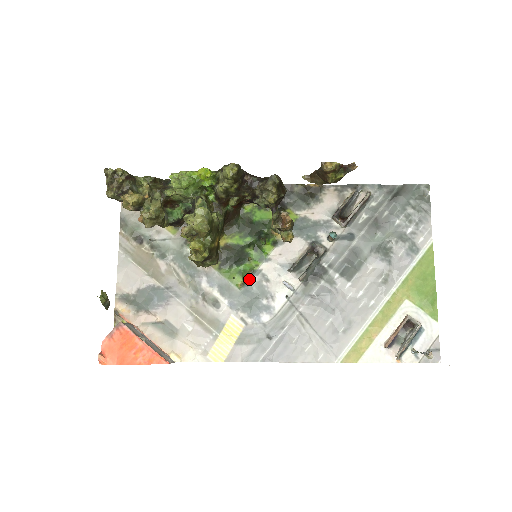
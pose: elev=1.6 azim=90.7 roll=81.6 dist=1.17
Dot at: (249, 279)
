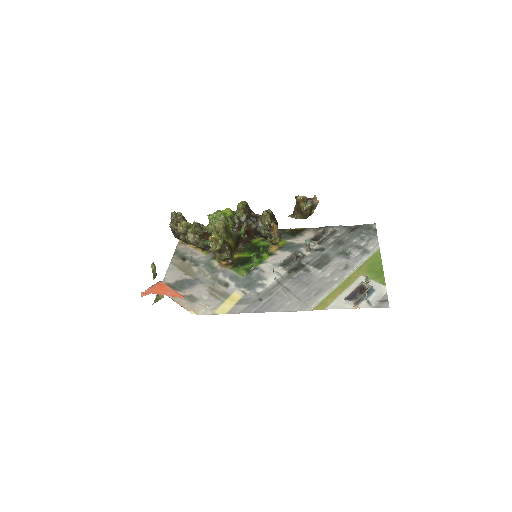
Dot at: (251, 272)
